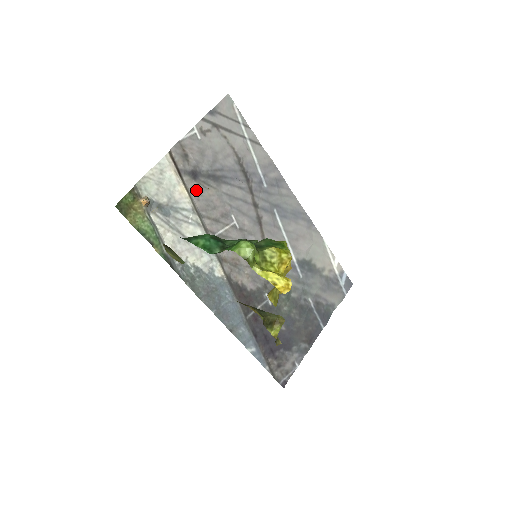
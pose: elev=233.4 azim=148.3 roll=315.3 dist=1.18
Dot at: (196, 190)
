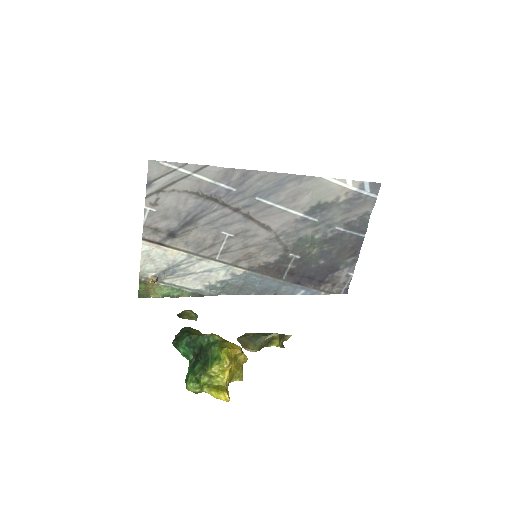
Dot at: (181, 242)
